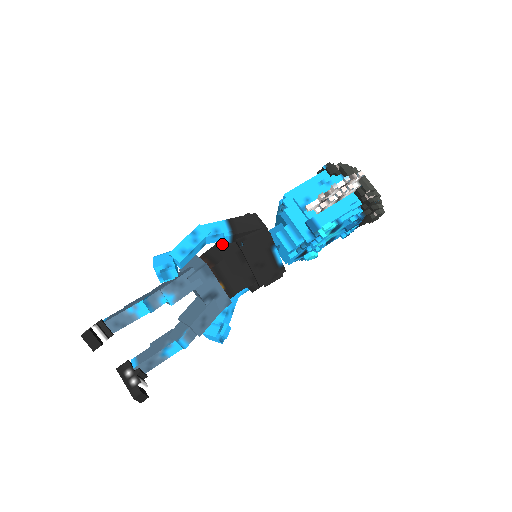
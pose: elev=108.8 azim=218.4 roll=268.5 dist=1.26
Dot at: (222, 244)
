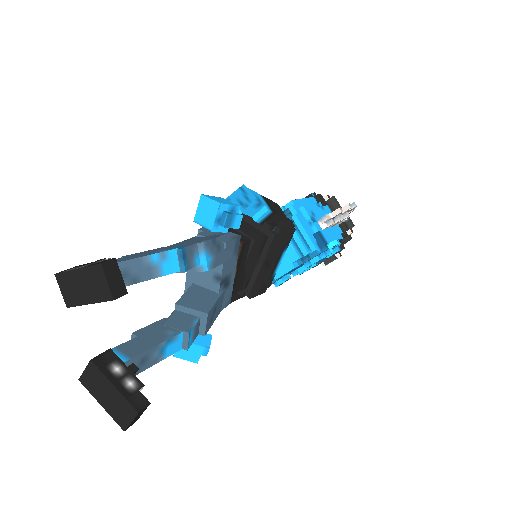
Dot at: occluded
